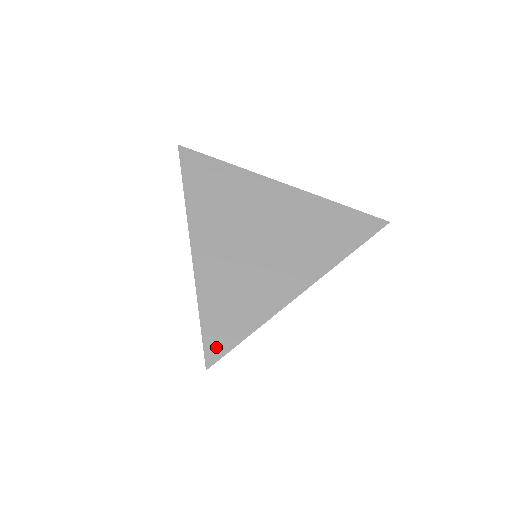
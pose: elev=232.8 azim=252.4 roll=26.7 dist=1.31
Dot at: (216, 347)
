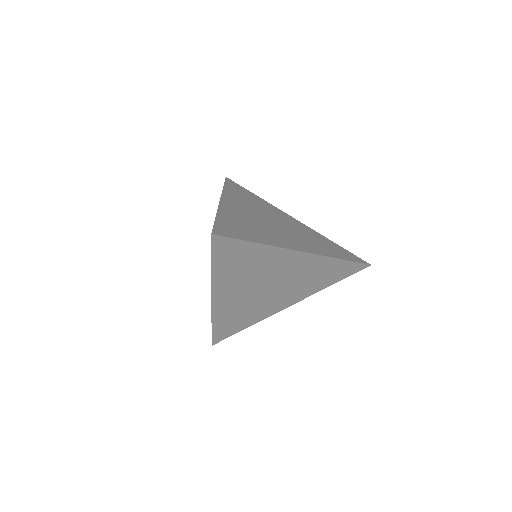
Dot at: (224, 232)
